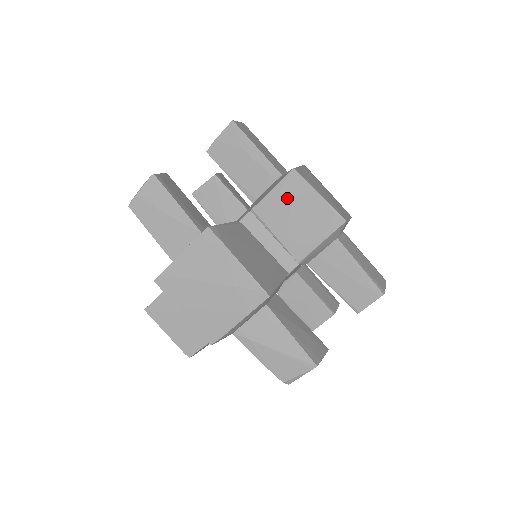
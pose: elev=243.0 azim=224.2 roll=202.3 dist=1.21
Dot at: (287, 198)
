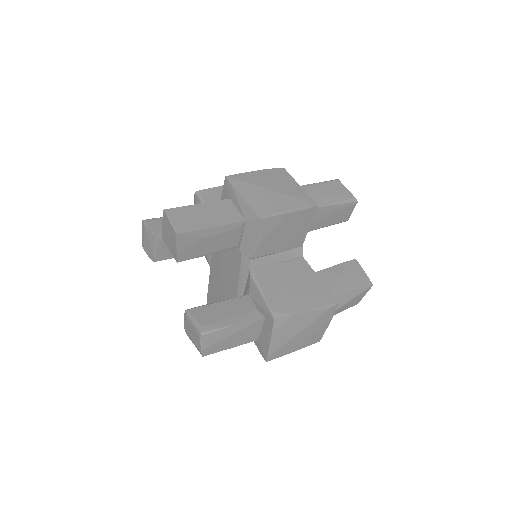
Dot at: (270, 234)
